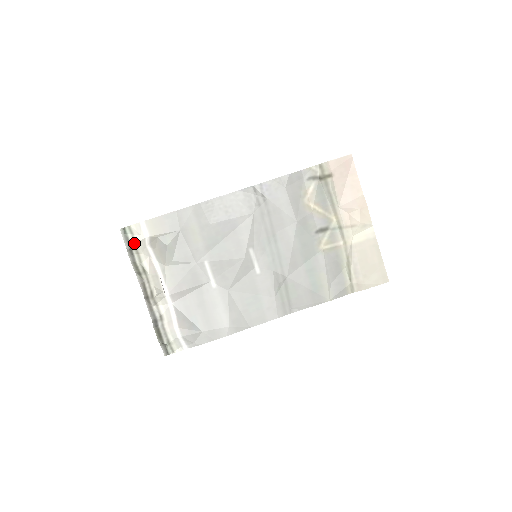
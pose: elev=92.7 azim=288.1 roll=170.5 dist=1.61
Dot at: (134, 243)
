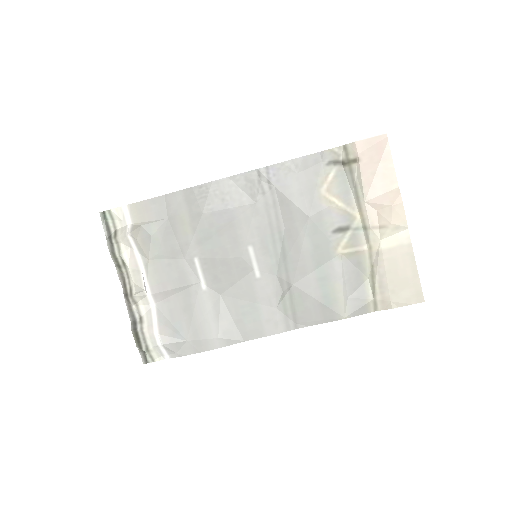
Dot at: (114, 230)
